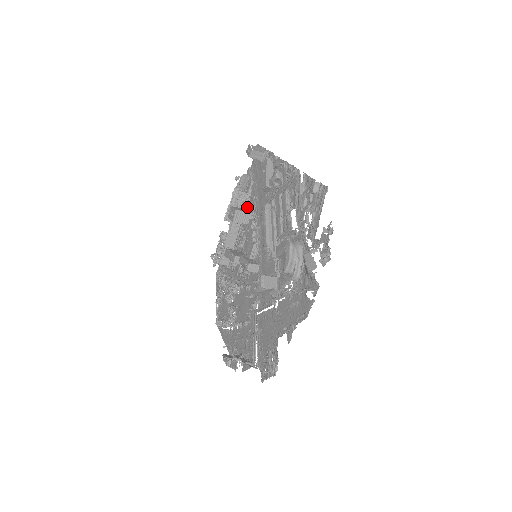
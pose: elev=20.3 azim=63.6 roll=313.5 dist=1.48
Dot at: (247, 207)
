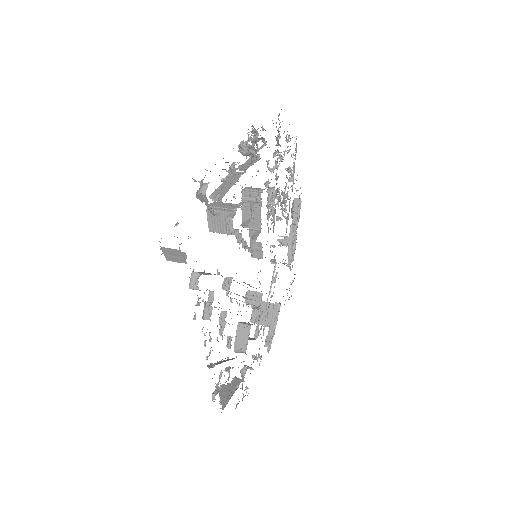
Dot at: occluded
